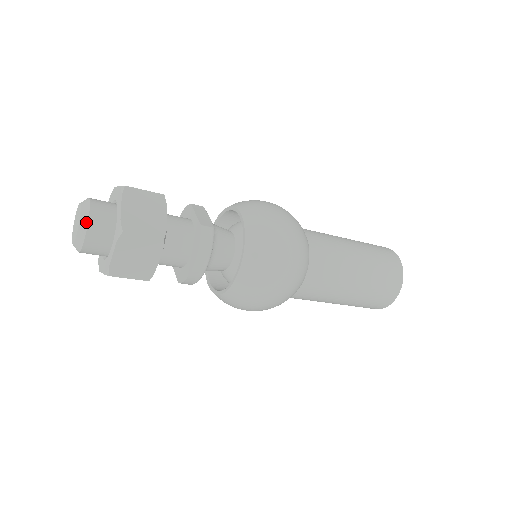
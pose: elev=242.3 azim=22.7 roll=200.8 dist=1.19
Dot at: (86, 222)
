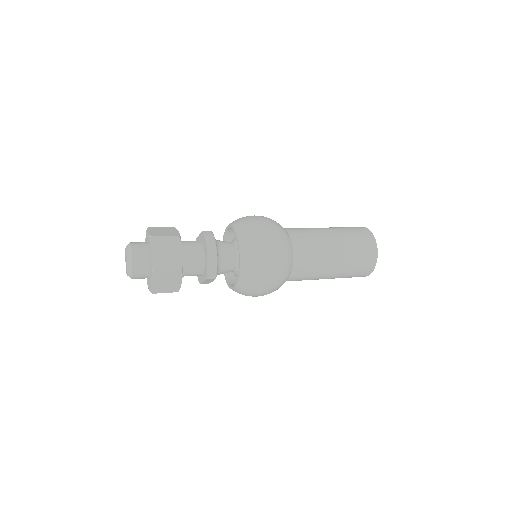
Dot at: (130, 248)
